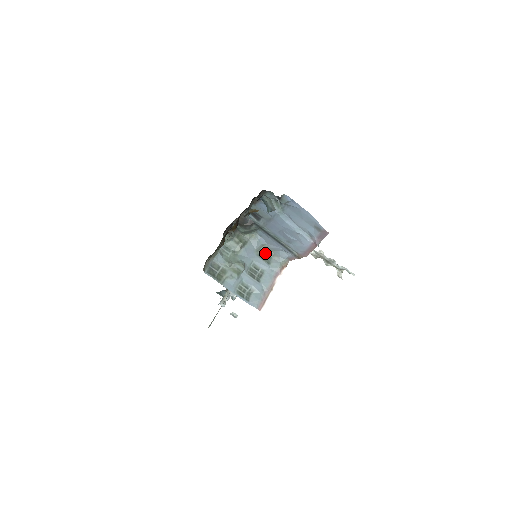
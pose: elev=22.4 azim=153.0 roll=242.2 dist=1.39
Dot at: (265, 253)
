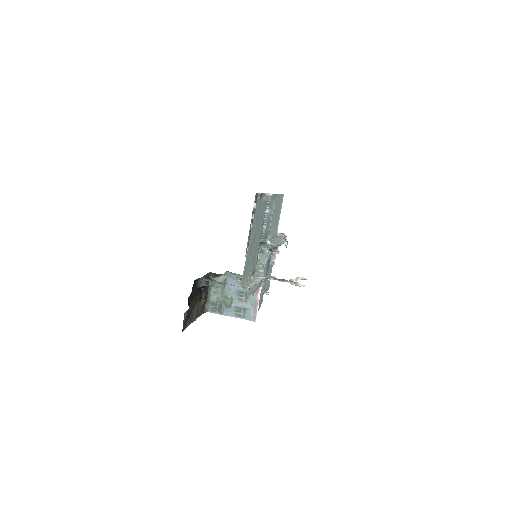
Dot at: occluded
